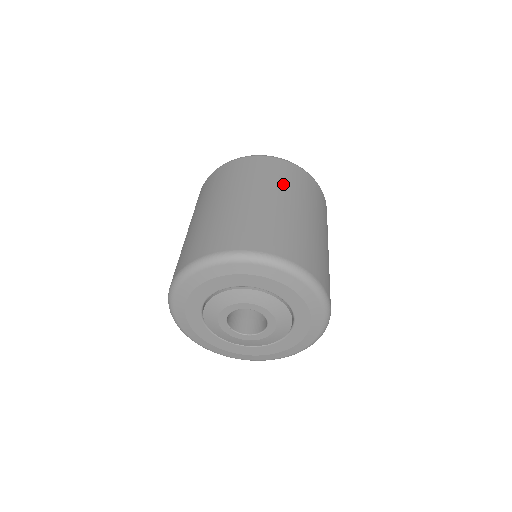
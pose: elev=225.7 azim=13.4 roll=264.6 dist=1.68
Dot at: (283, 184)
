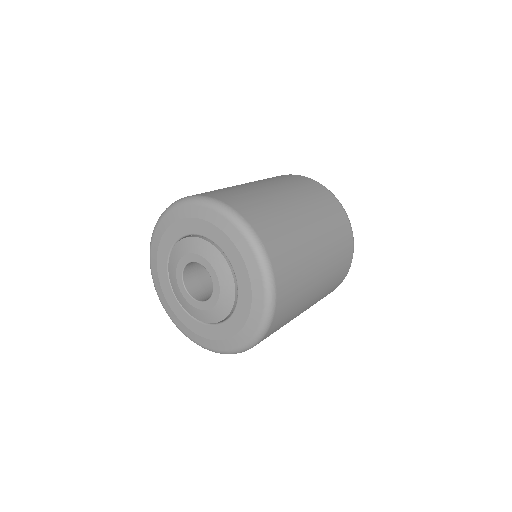
Dot at: (330, 231)
